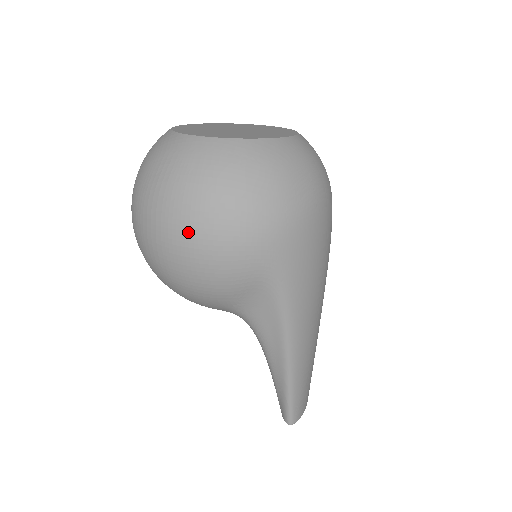
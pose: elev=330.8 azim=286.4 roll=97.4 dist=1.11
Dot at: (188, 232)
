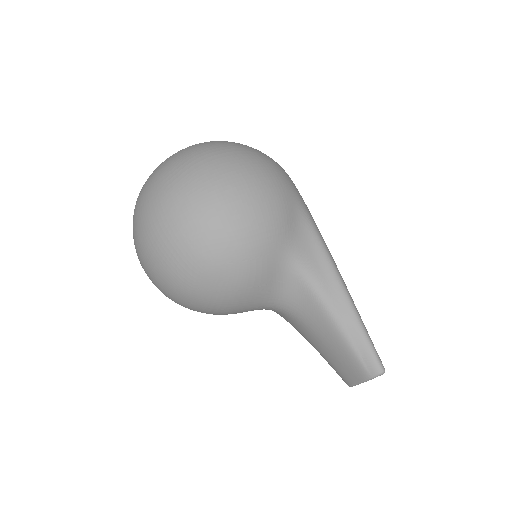
Dot at: (236, 174)
